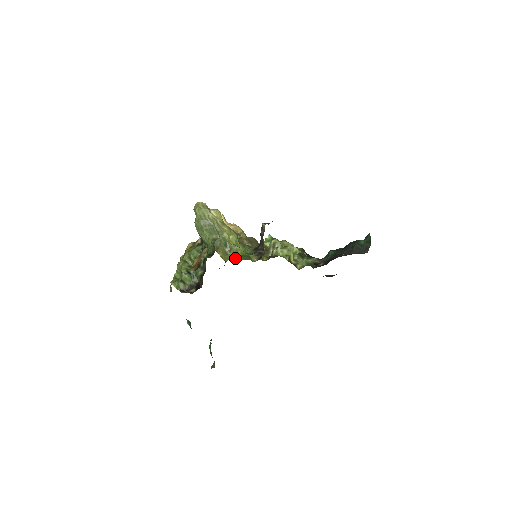
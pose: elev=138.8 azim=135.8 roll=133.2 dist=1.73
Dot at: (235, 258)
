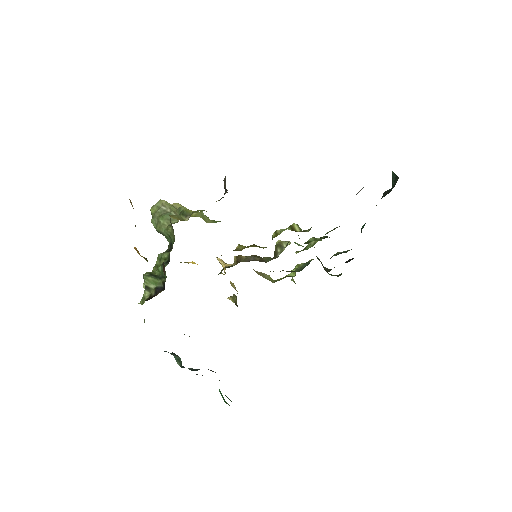
Dot at: occluded
